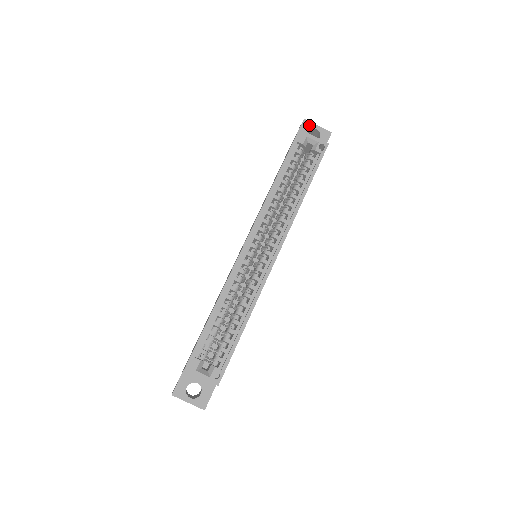
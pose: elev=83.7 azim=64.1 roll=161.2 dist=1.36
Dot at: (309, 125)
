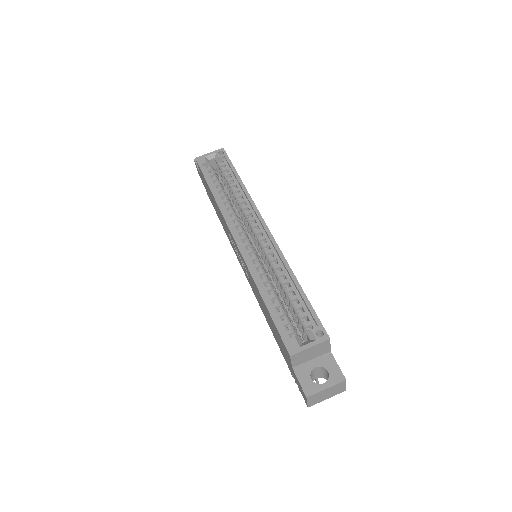
Dot at: occluded
